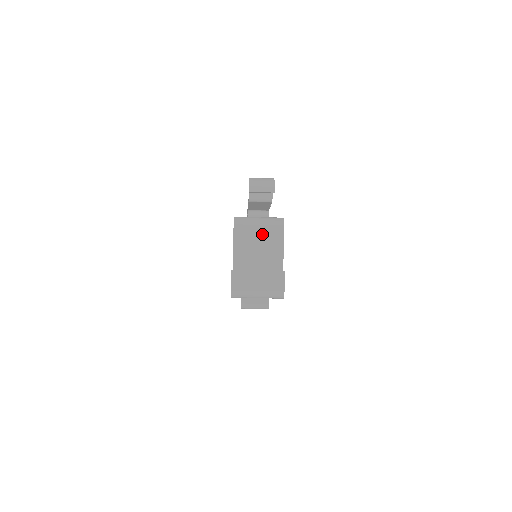
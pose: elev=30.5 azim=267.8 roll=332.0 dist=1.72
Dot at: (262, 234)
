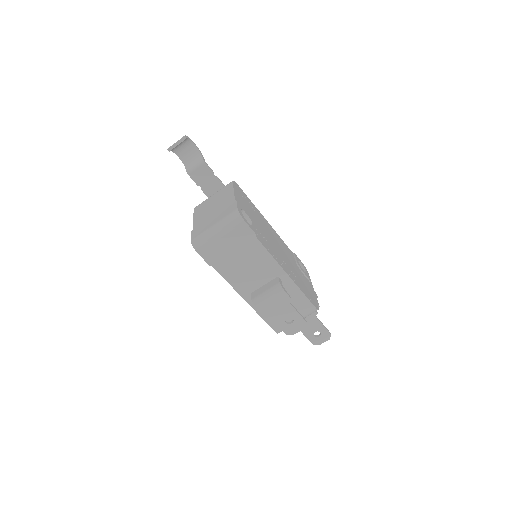
Dot at: (216, 197)
